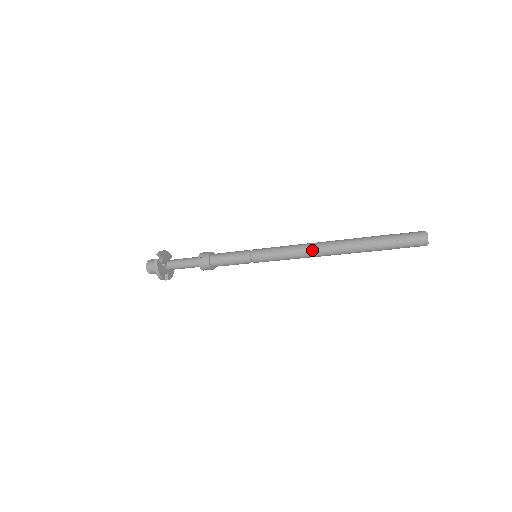
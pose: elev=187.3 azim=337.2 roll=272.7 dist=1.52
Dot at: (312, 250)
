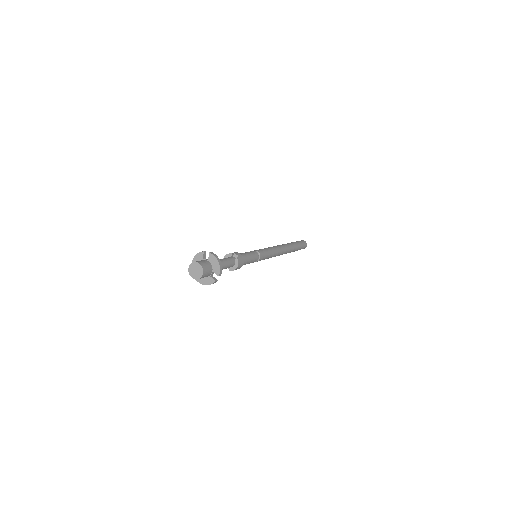
Dot at: (280, 247)
